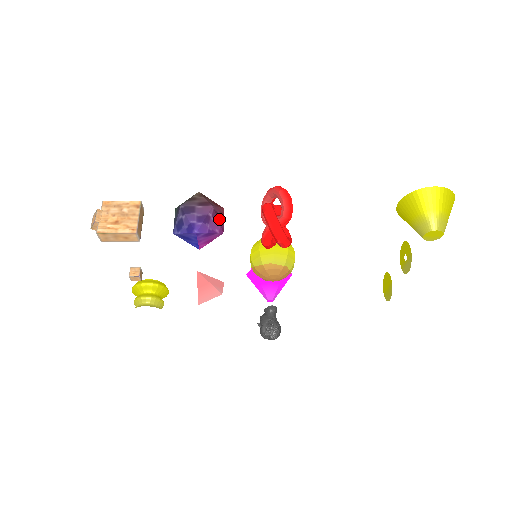
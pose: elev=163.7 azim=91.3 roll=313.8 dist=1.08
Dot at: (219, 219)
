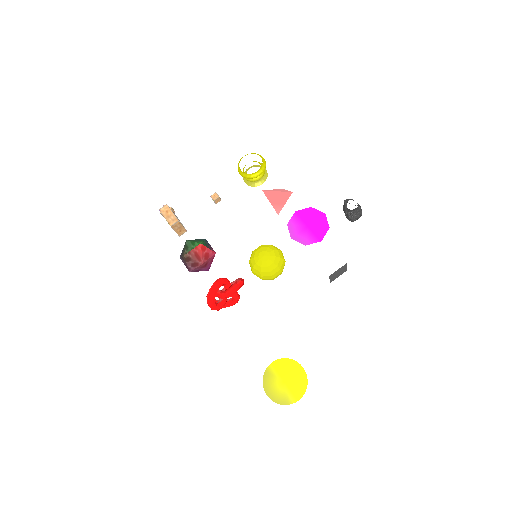
Dot at: (200, 270)
